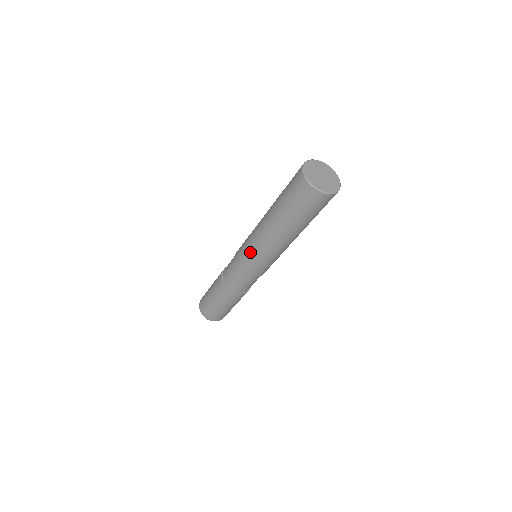
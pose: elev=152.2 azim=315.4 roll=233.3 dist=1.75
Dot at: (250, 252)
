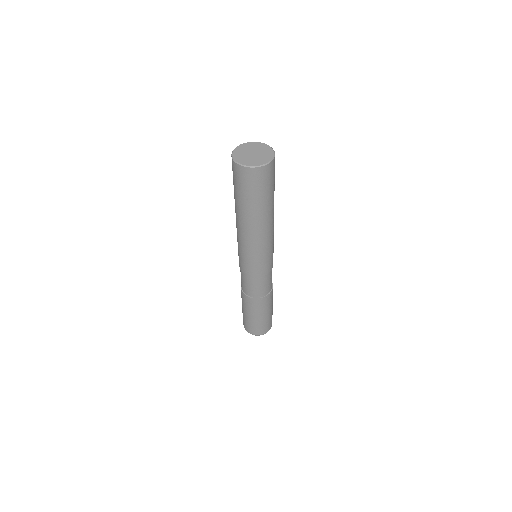
Dot at: occluded
